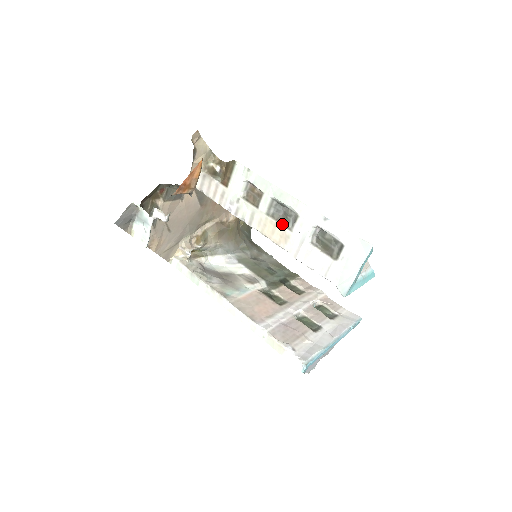
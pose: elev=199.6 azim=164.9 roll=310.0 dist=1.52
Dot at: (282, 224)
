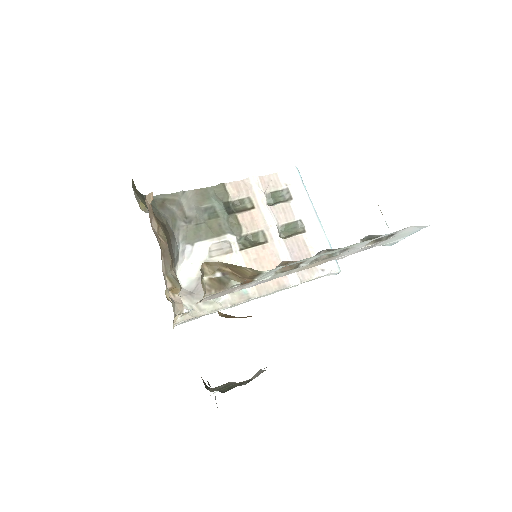
Dot at: (329, 258)
